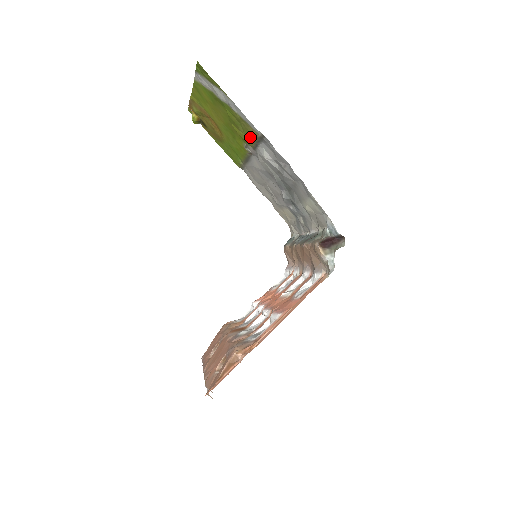
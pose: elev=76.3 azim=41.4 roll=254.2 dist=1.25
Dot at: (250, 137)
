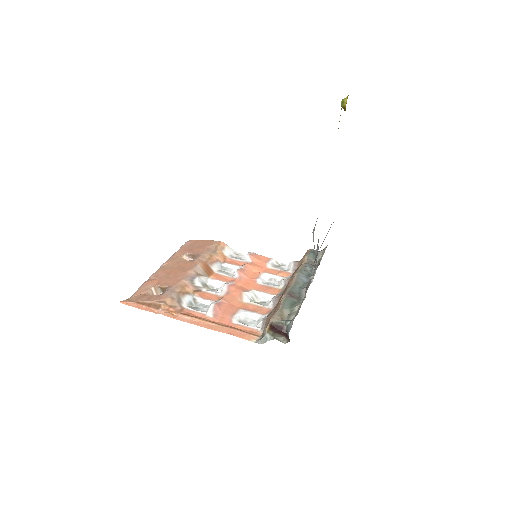
Dot at: occluded
